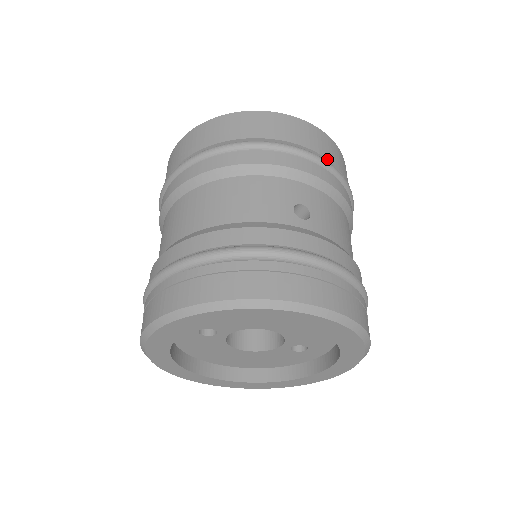
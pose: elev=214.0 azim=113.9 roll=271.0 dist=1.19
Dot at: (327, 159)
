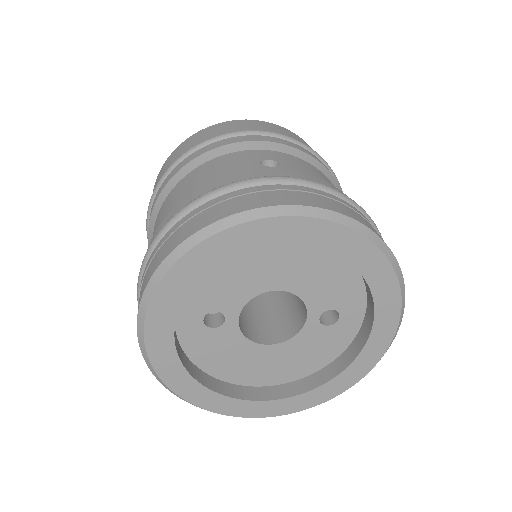
Dot at: occluded
